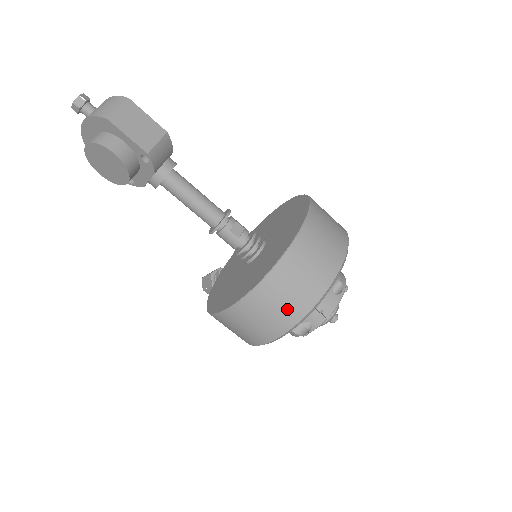
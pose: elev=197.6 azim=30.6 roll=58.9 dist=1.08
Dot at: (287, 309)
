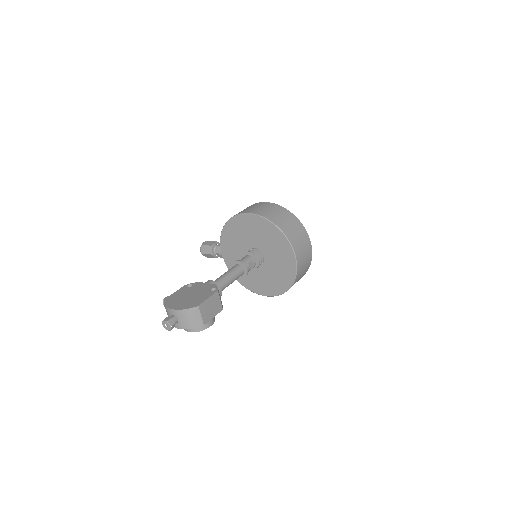
Dot at: occluded
